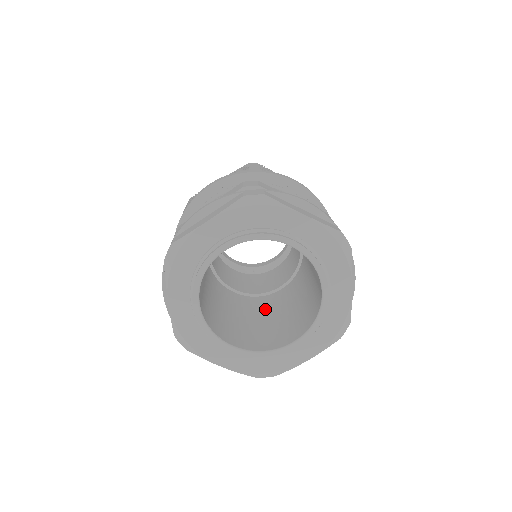
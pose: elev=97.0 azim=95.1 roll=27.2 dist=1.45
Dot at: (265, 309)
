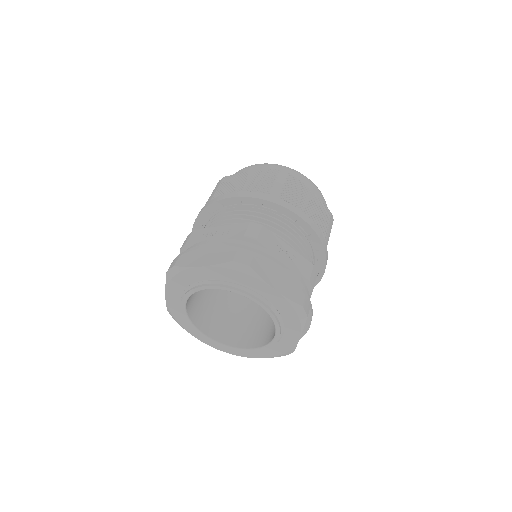
Dot at: occluded
